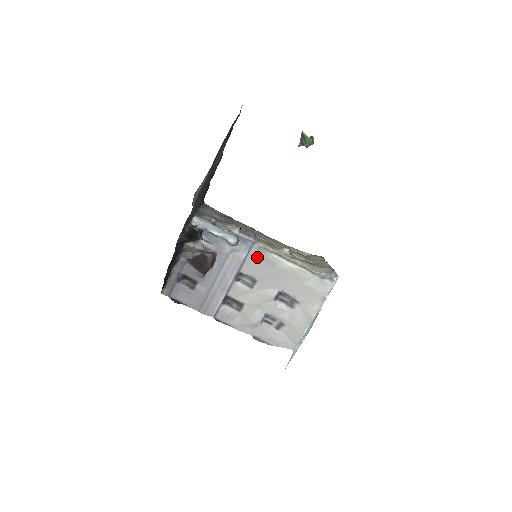
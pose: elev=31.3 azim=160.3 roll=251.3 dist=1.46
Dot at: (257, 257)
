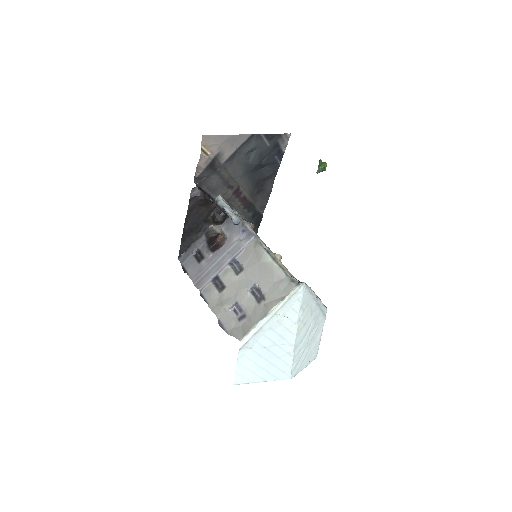
Dot at: (252, 250)
